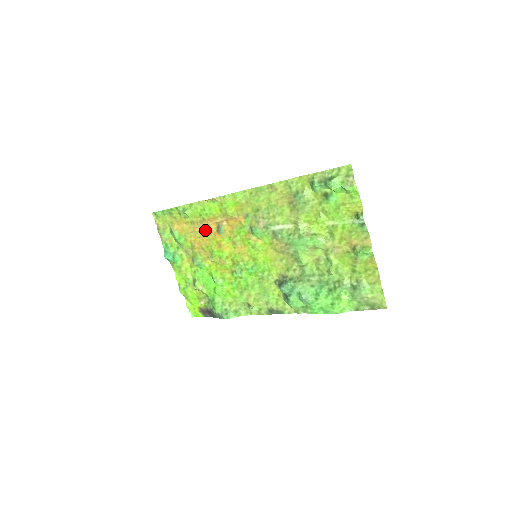
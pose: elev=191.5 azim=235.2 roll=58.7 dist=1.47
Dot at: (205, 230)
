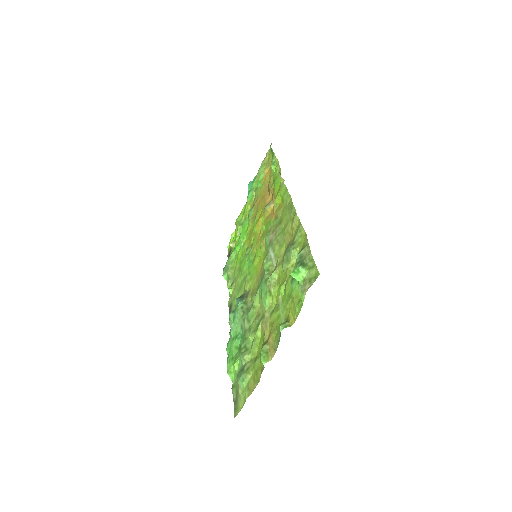
Dot at: (266, 195)
